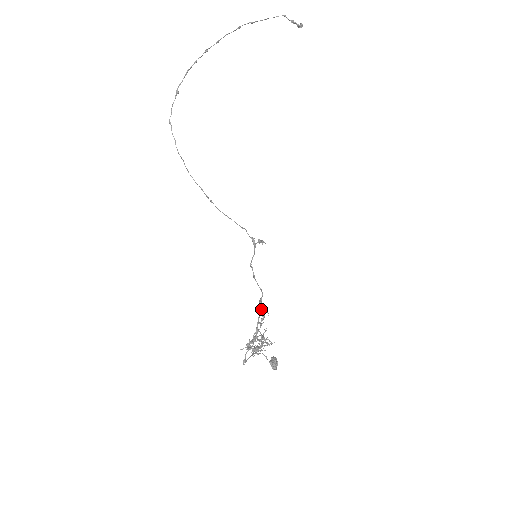
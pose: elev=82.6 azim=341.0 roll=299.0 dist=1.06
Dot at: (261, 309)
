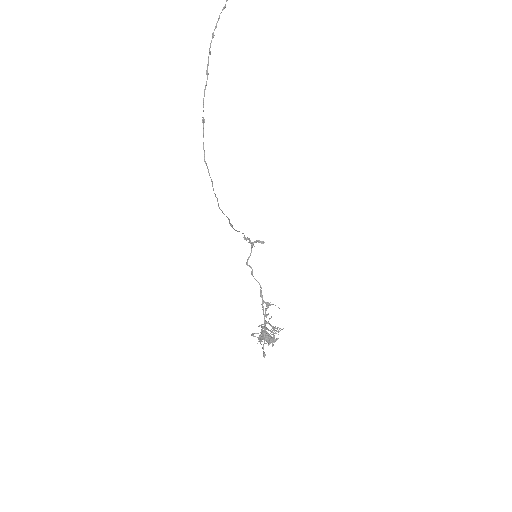
Dot at: (264, 301)
